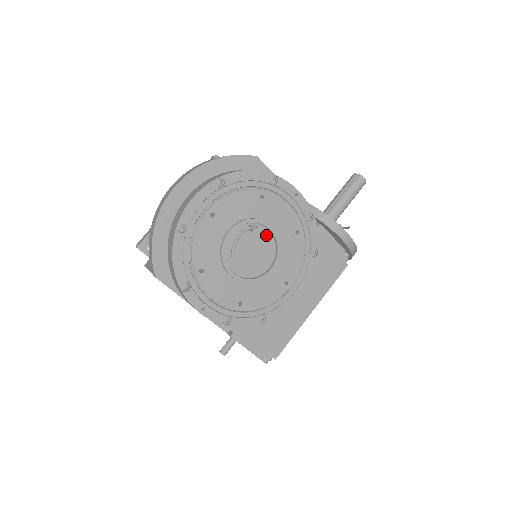
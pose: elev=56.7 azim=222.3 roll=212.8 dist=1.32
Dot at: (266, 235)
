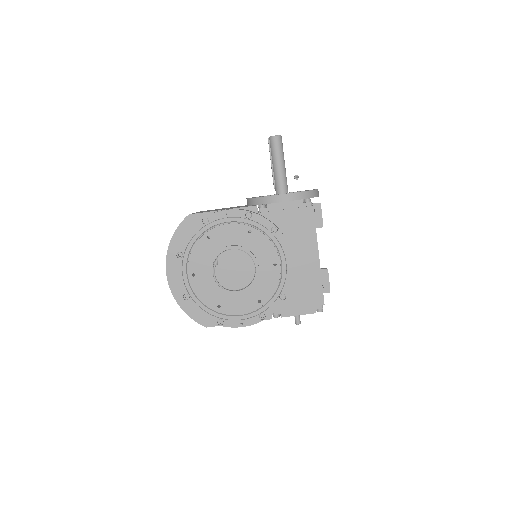
Dot at: (233, 253)
